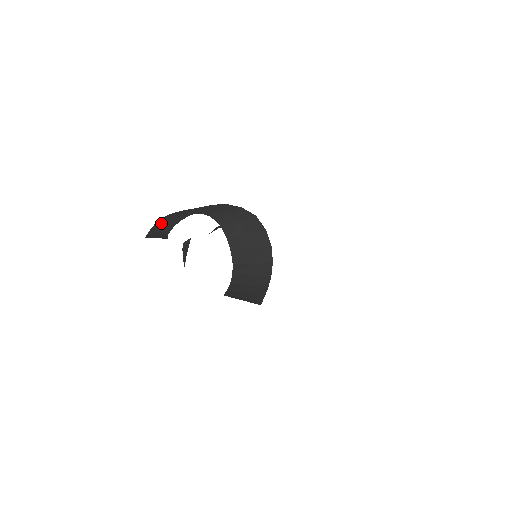
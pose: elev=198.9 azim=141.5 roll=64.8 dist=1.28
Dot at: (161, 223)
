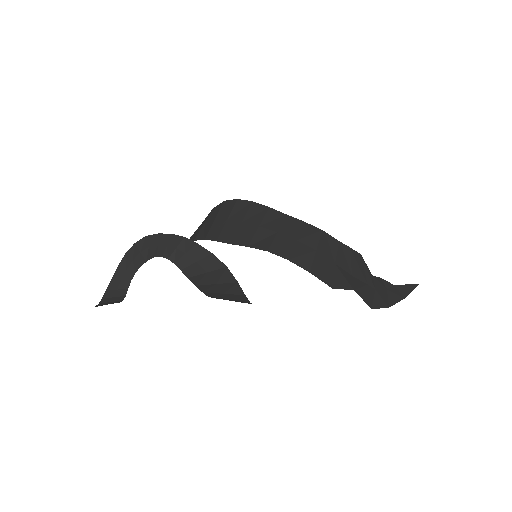
Dot at: (129, 257)
